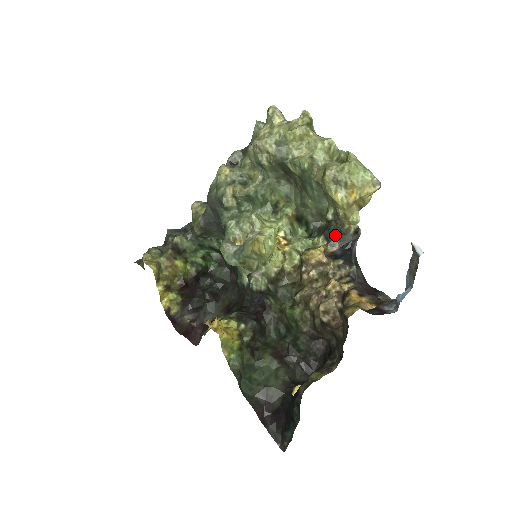
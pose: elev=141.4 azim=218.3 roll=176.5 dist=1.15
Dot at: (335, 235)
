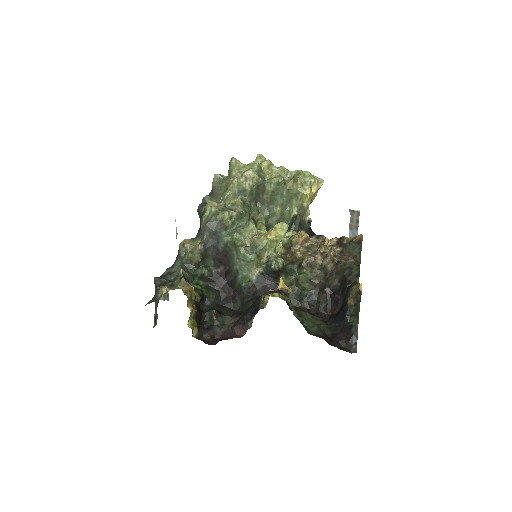
Dot at: (300, 226)
